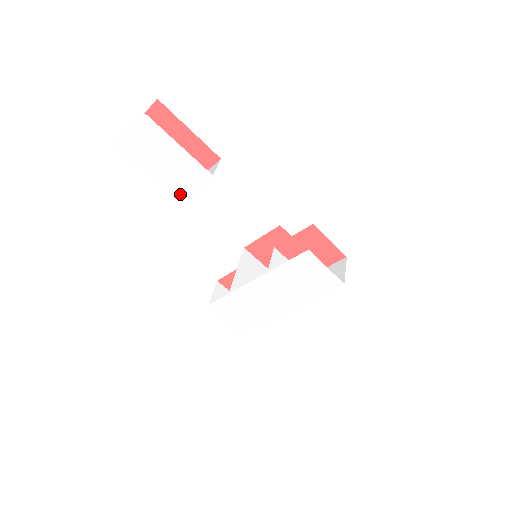
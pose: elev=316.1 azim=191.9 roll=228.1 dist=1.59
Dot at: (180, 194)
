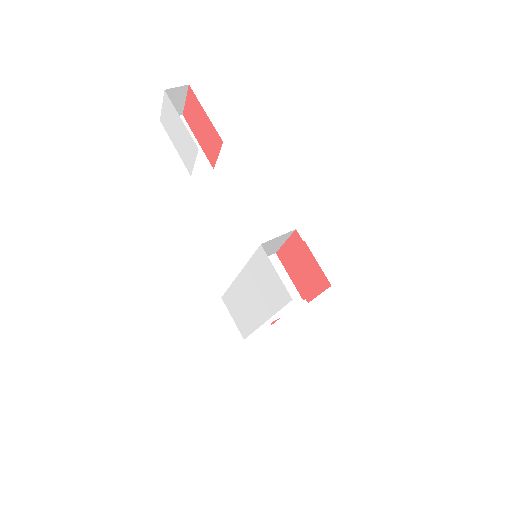
Dot at: (189, 168)
